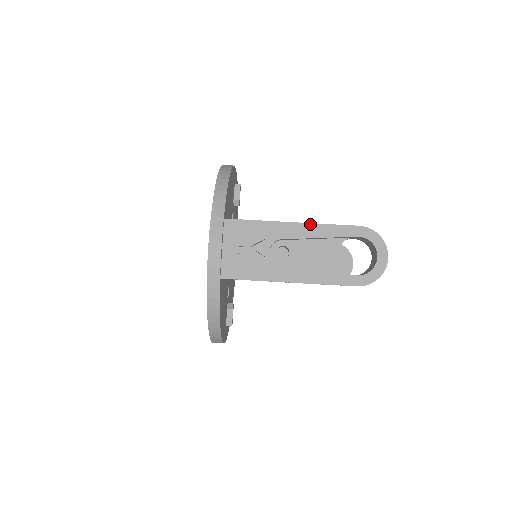
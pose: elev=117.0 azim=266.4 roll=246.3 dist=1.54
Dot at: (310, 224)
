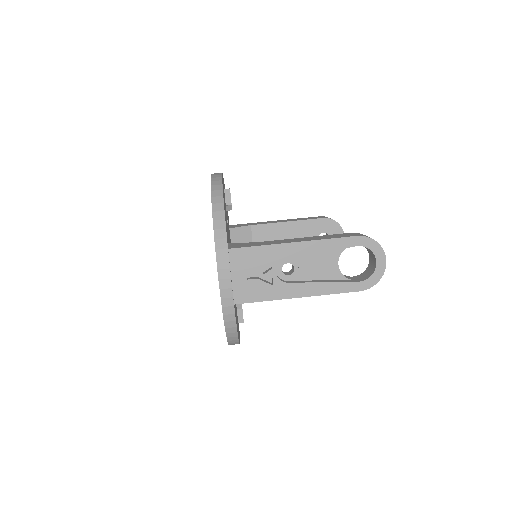
Dot at: (311, 241)
